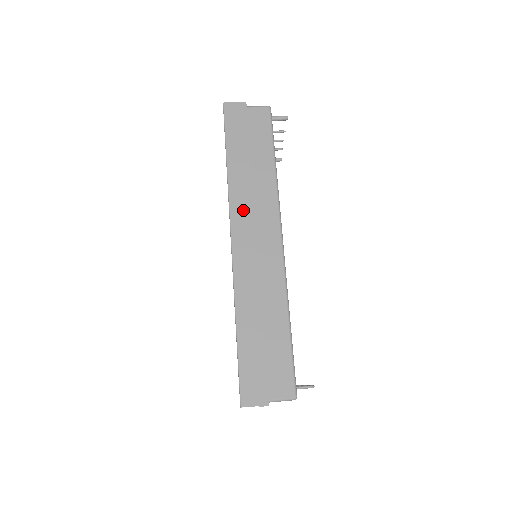
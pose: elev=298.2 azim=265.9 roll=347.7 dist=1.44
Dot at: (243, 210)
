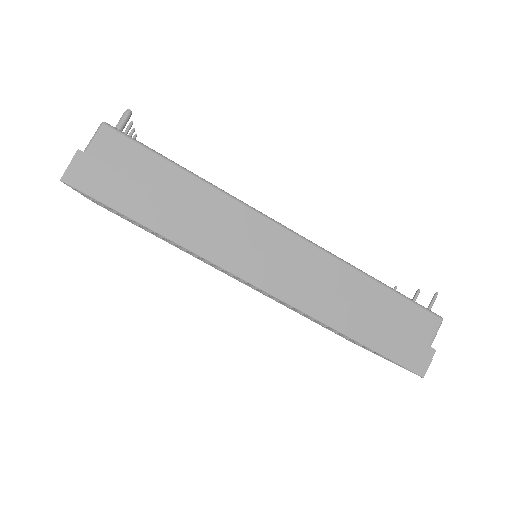
Dot at: (230, 251)
